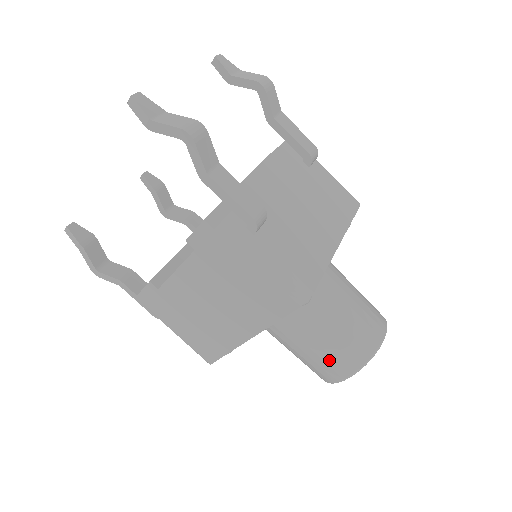
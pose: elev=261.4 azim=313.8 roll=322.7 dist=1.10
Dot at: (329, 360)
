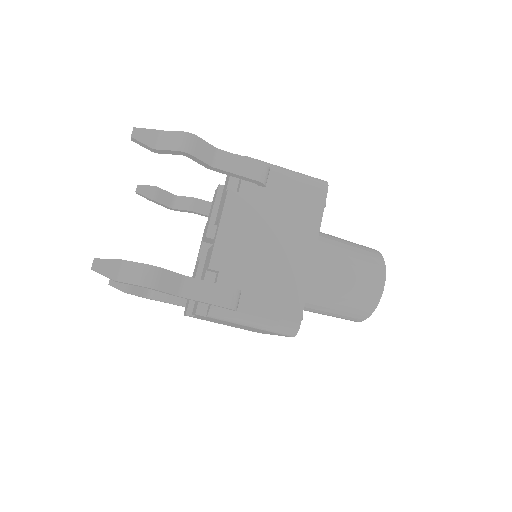
Dot at: (342, 317)
